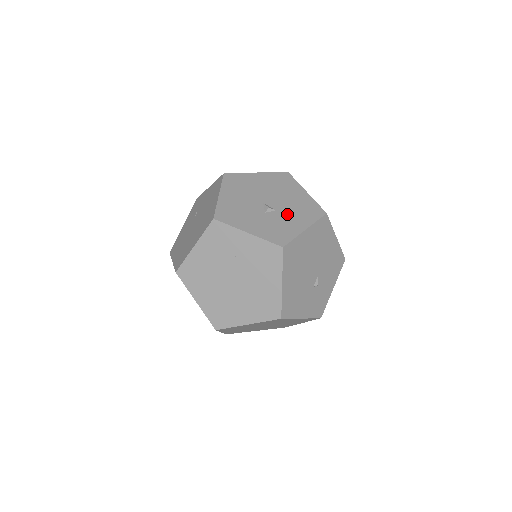
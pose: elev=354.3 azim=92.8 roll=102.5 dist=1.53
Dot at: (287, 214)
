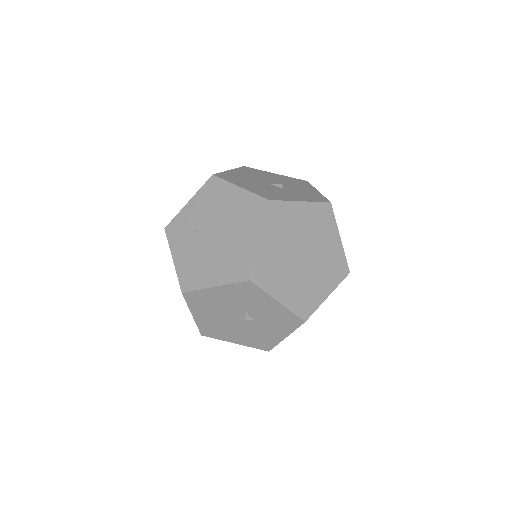
Dot at: (294, 186)
